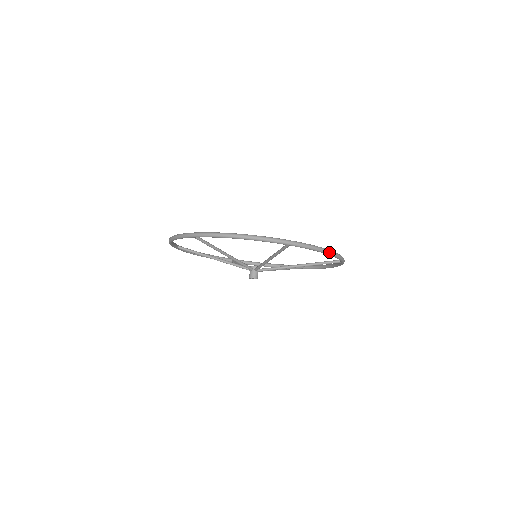
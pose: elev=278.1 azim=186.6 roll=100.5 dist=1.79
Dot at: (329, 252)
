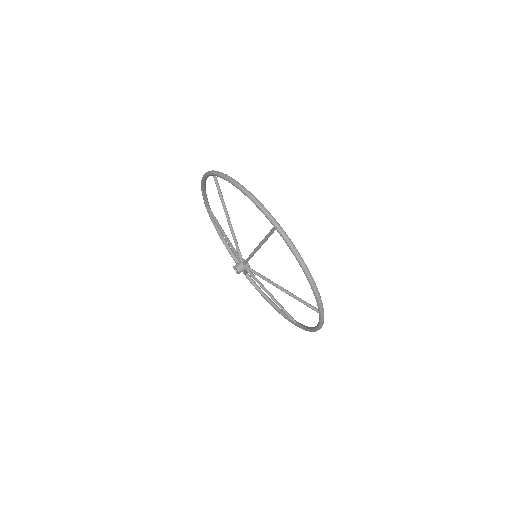
Dot at: (307, 272)
